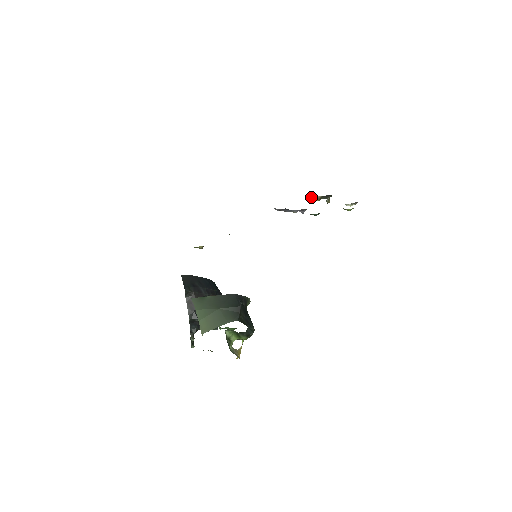
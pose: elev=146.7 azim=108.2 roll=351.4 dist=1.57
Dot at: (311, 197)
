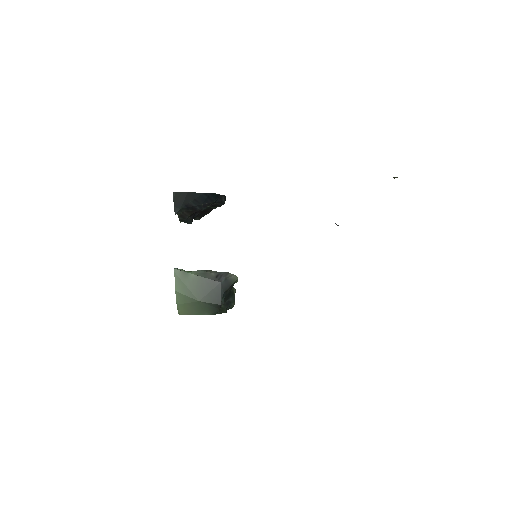
Dot at: occluded
